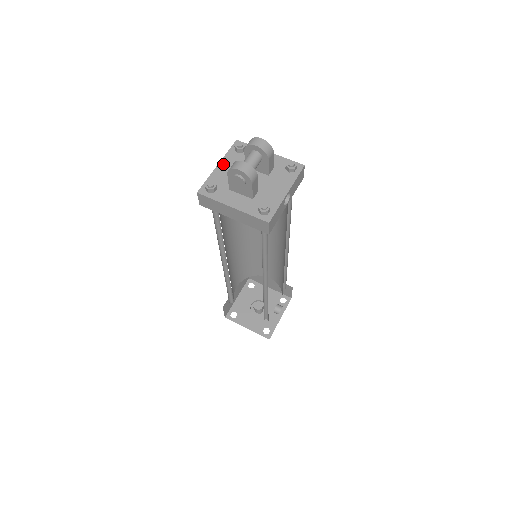
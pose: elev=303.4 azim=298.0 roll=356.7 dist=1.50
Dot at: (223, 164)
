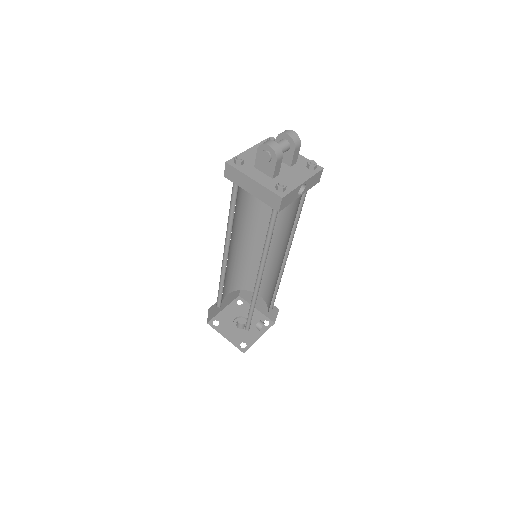
Dot at: (254, 149)
